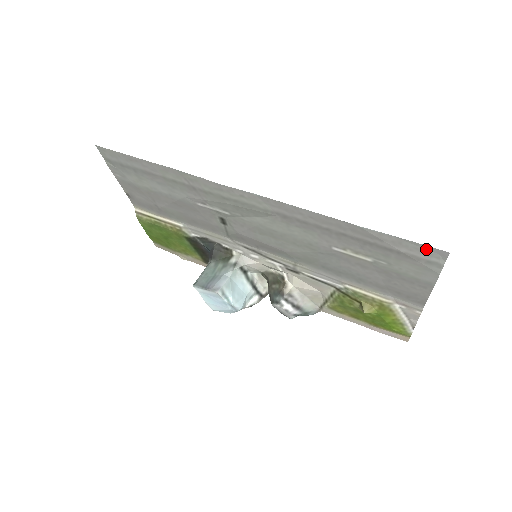
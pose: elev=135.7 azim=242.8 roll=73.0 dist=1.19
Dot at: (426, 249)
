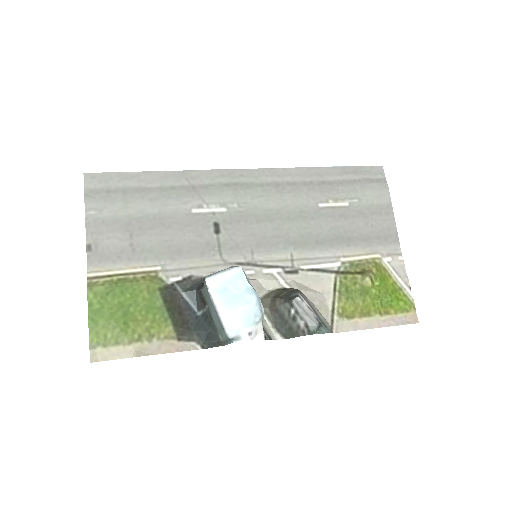
Dot at: (371, 170)
